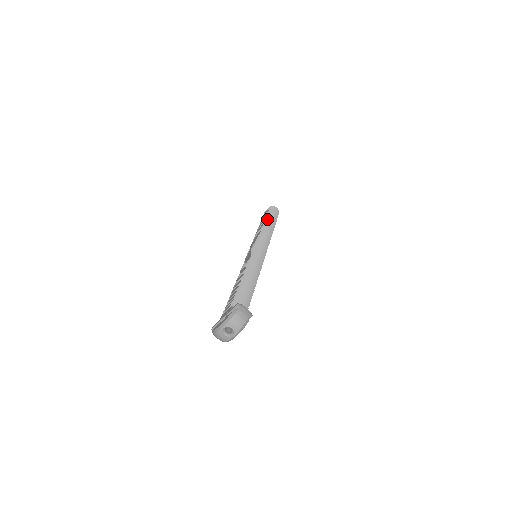
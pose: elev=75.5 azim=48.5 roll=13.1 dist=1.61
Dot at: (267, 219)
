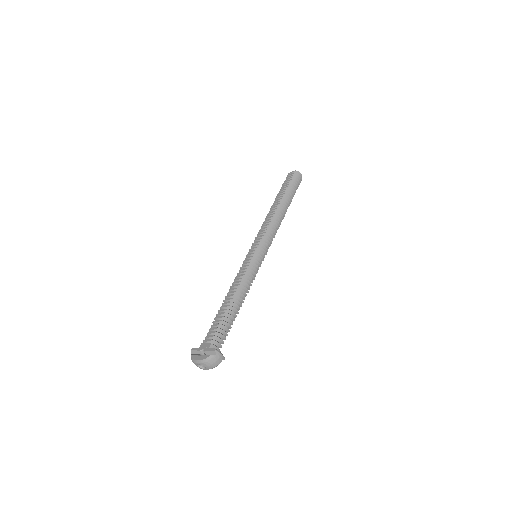
Dot at: (284, 199)
